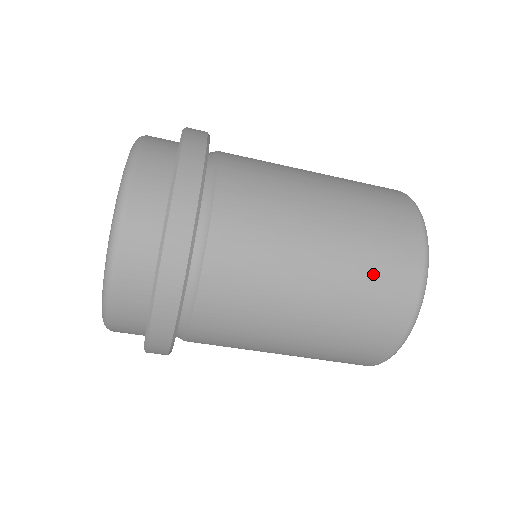
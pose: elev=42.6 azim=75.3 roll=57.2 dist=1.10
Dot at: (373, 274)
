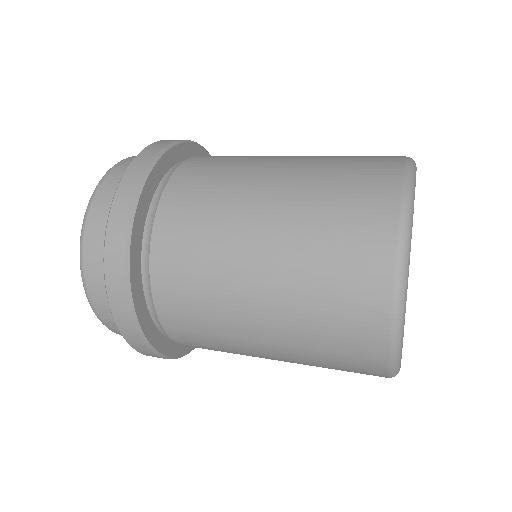
Dot at: (324, 313)
